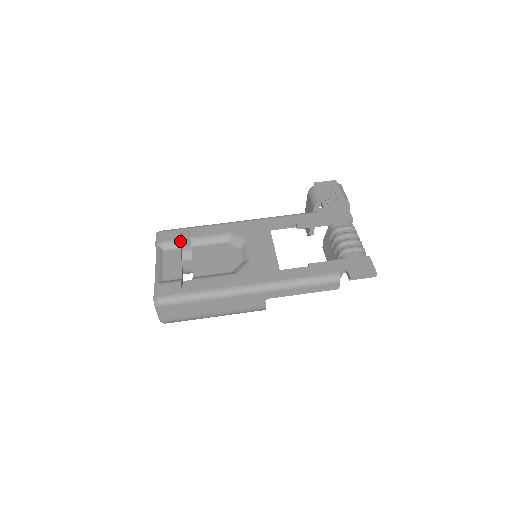
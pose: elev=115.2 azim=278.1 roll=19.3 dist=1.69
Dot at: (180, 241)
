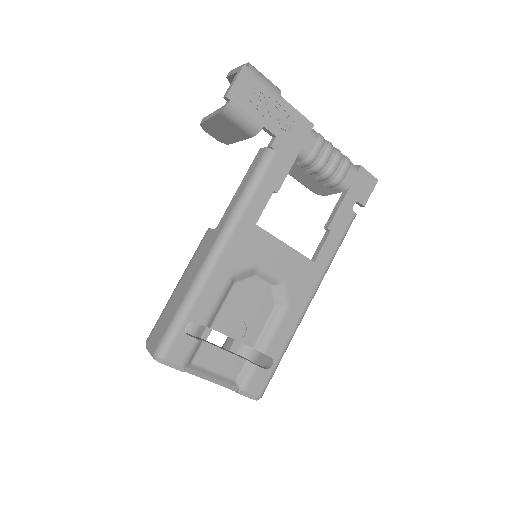
Dot at: (198, 340)
